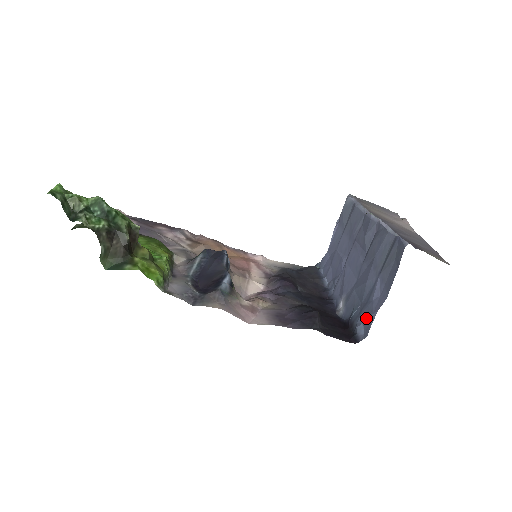
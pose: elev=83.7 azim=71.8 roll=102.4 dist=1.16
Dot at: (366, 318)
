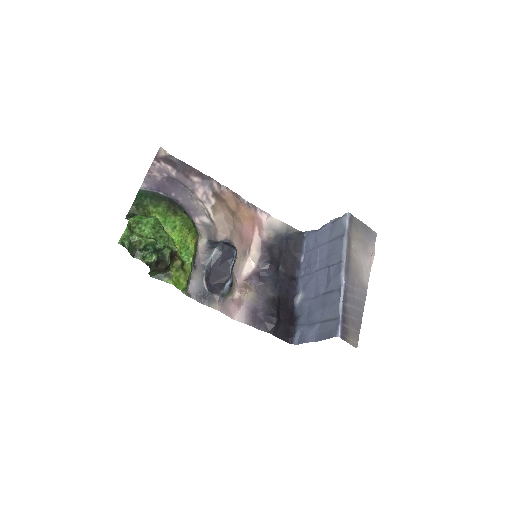
Dot at: (302, 335)
